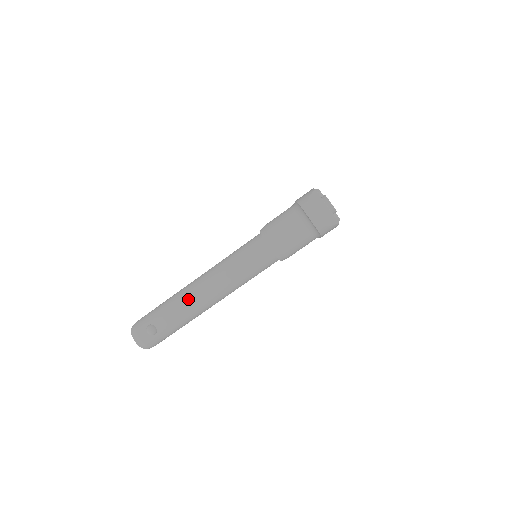
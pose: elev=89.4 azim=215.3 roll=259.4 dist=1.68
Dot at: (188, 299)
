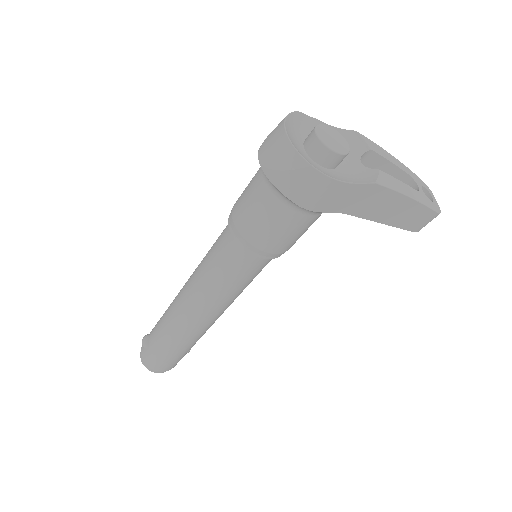
Dot at: (171, 304)
